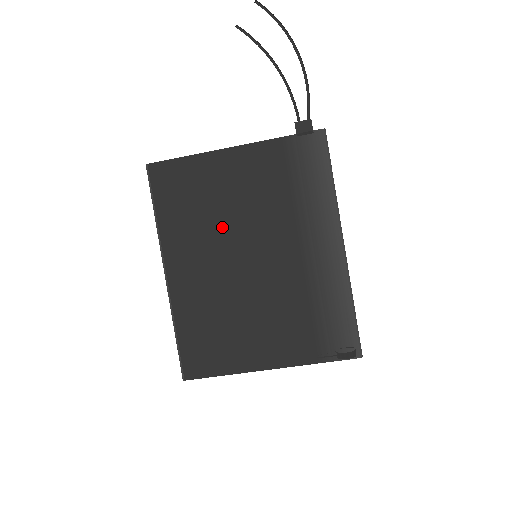
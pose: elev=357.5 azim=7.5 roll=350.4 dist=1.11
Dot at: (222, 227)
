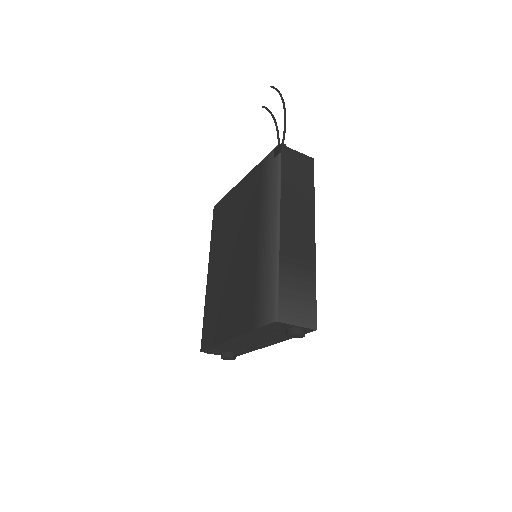
Dot at: (231, 234)
